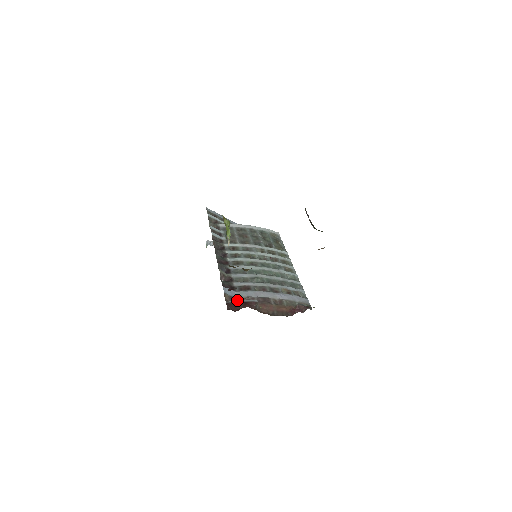
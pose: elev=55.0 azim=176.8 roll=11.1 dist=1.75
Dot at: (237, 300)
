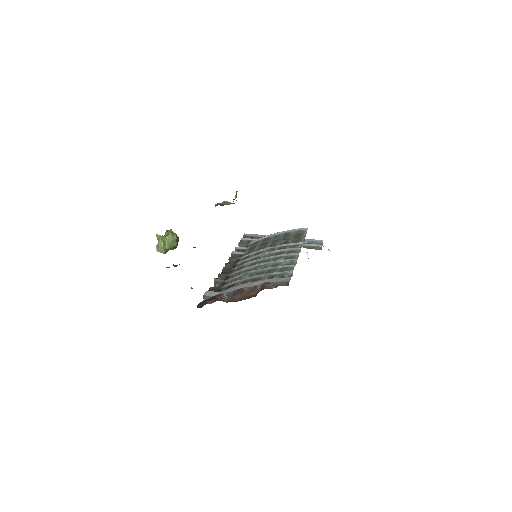
Dot at: occluded
